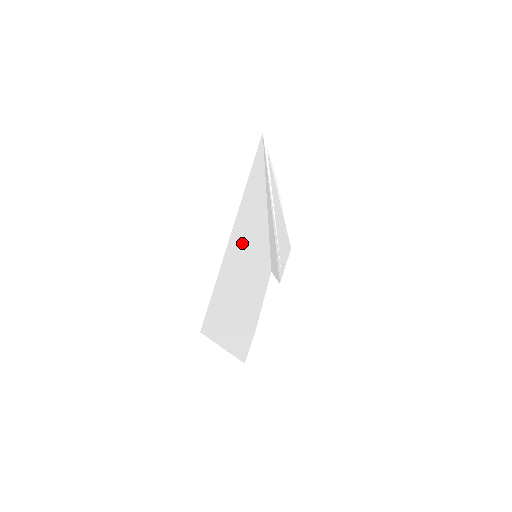
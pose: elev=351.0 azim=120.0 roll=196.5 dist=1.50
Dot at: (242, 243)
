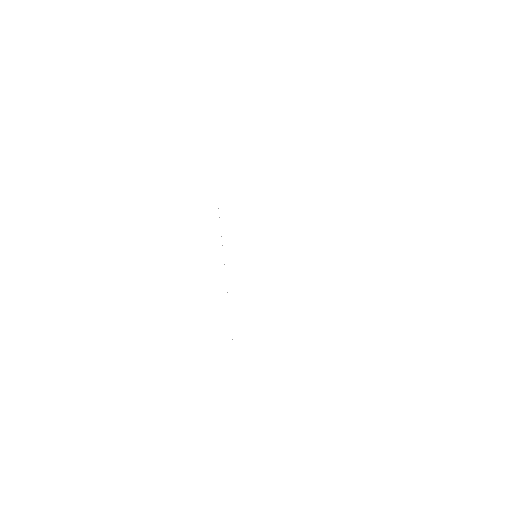
Dot at: occluded
